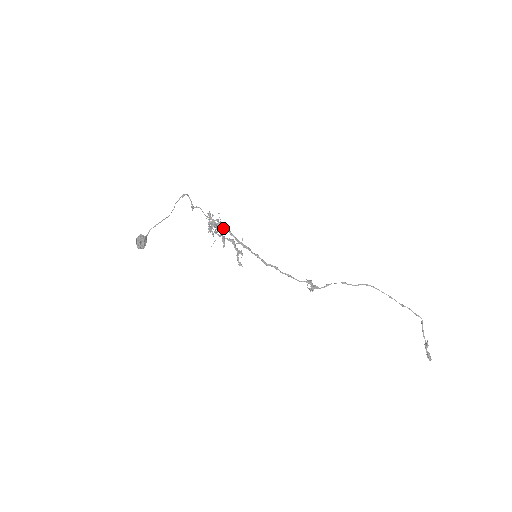
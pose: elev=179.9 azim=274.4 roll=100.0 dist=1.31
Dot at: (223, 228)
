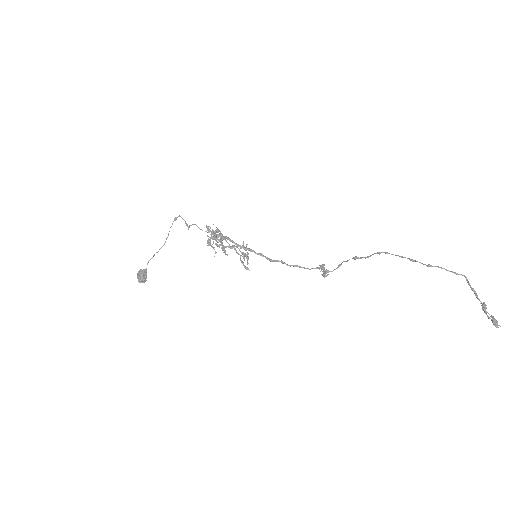
Dot at: (222, 237)
